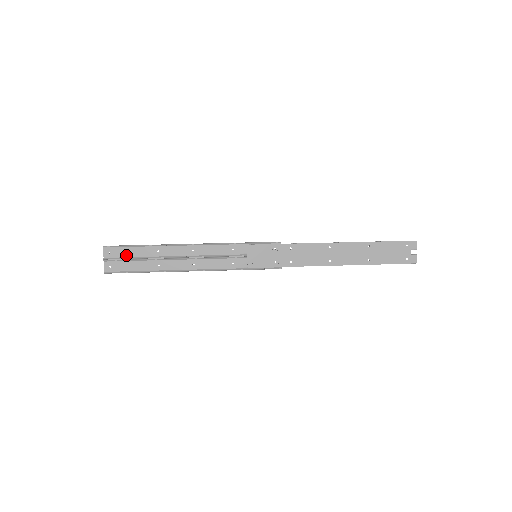
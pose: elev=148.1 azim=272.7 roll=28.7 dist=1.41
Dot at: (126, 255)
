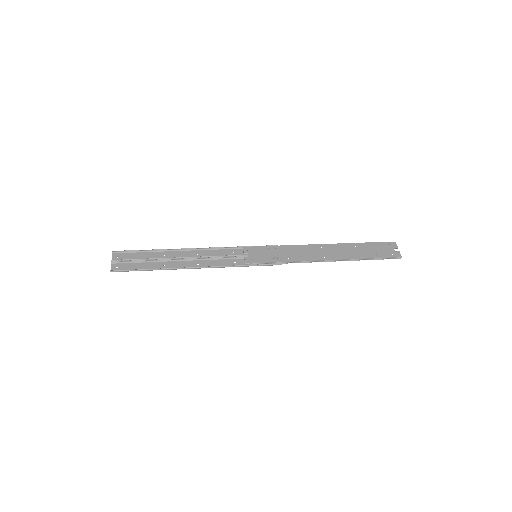
Dot at: (134, 258)
